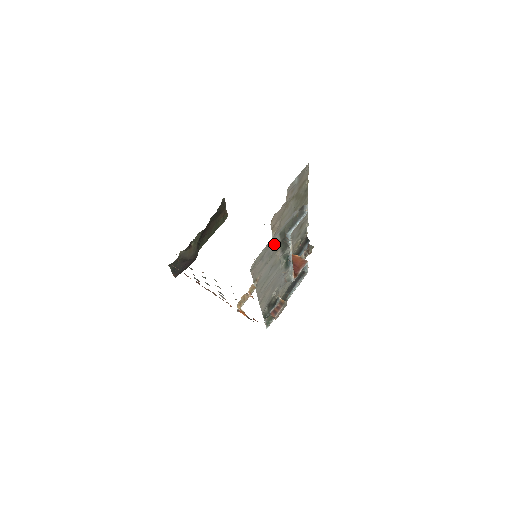
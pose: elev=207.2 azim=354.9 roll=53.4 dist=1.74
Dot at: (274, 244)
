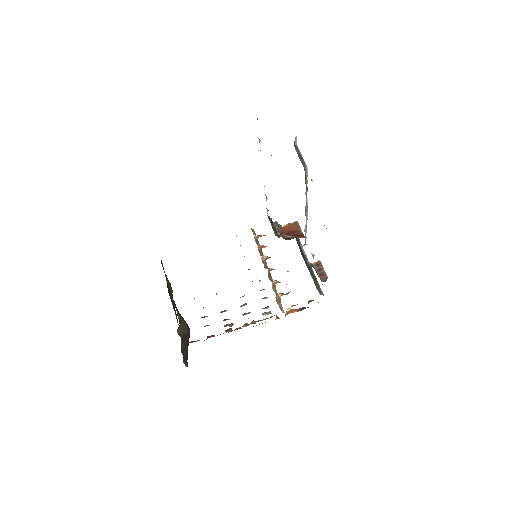
Dot at: occluded
